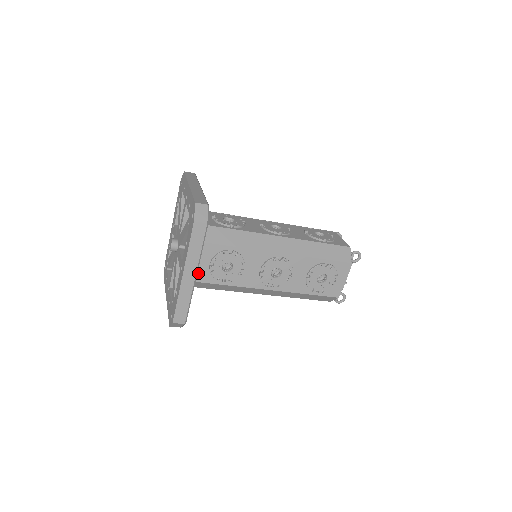
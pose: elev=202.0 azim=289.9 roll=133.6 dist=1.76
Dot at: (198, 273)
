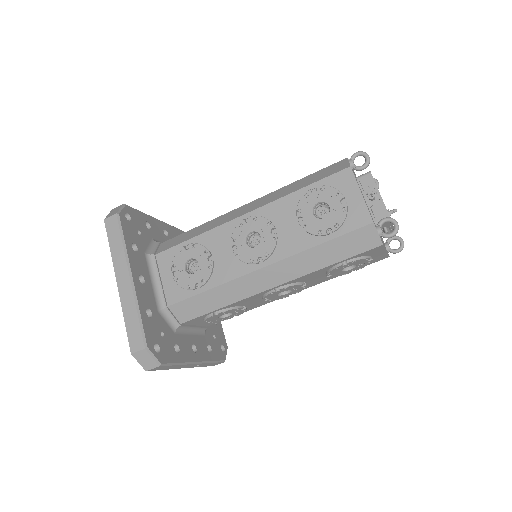
Dot at: (167, 294)
